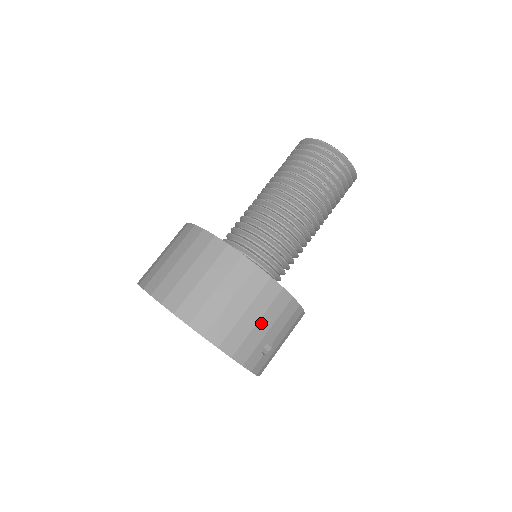
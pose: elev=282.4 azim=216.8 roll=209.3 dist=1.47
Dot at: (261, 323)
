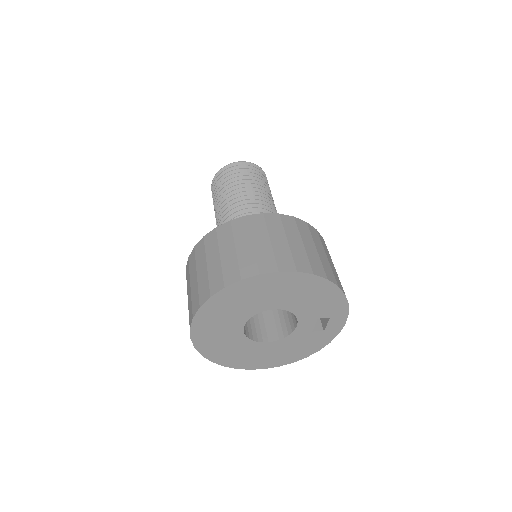
Dot at: occluded
